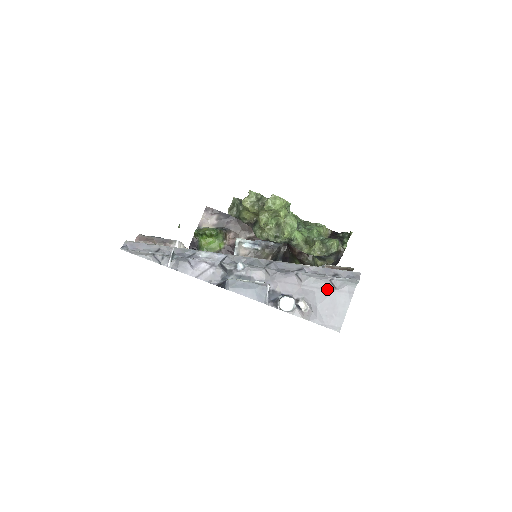
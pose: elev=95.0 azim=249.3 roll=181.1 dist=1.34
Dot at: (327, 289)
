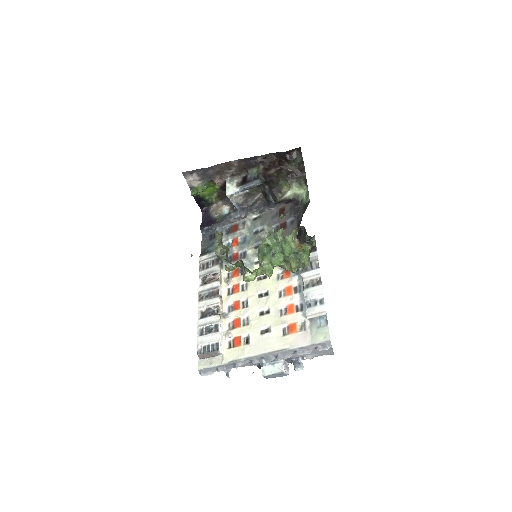
Dot at: (316, 349)
